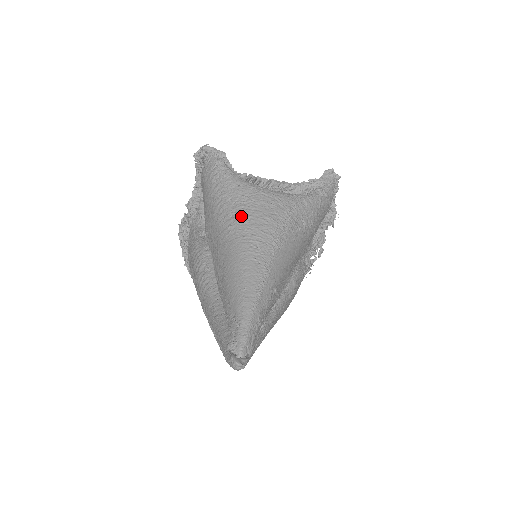
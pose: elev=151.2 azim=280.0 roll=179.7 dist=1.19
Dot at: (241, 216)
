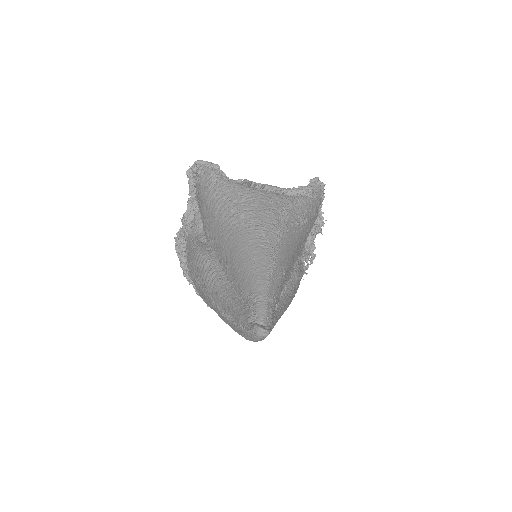
Dot at: (243, 212)
